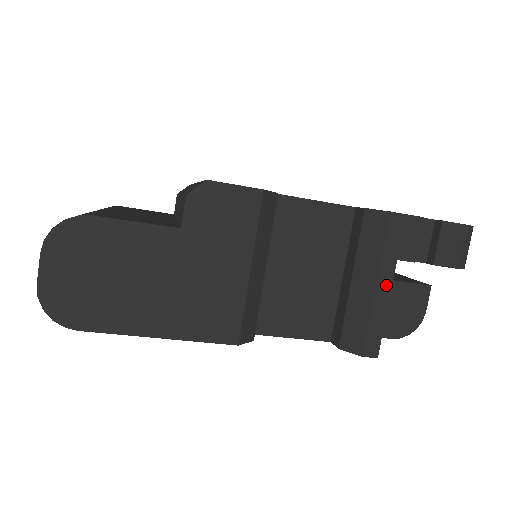
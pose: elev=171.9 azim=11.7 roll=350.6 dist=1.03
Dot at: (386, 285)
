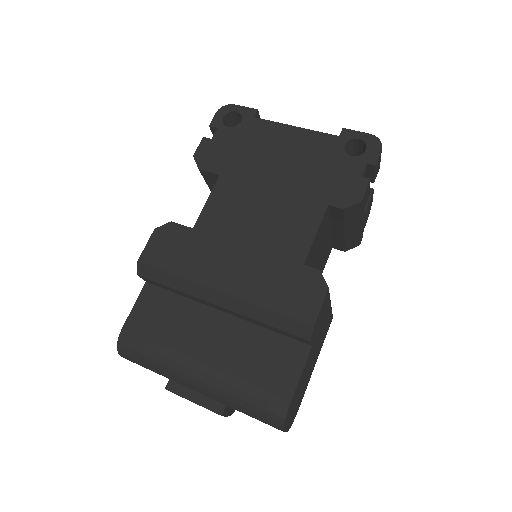
Dot at: (363, 219)
